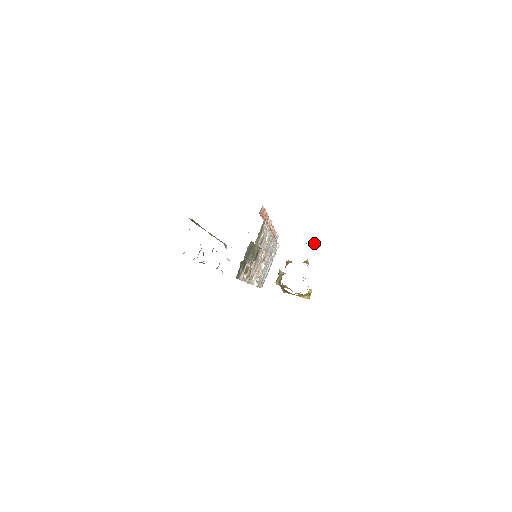
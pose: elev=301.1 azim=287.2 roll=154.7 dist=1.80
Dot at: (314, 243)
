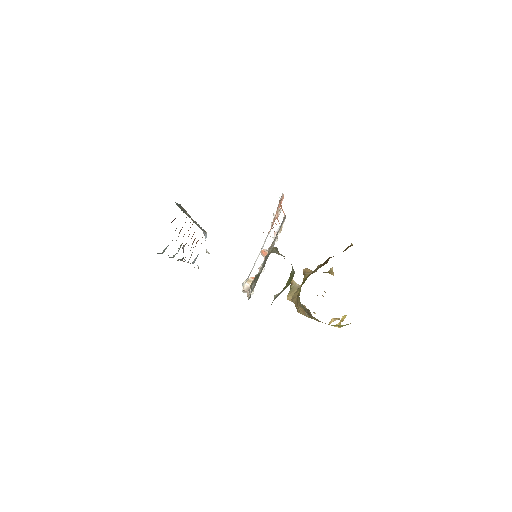
Dot at: occluded
